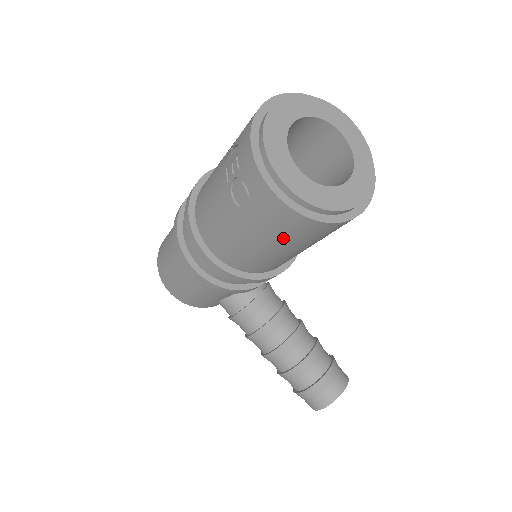
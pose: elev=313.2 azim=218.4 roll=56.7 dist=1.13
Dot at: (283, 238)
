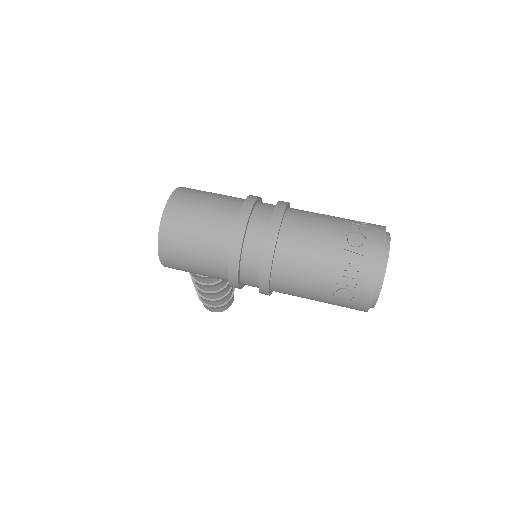
Dot at: occluded
